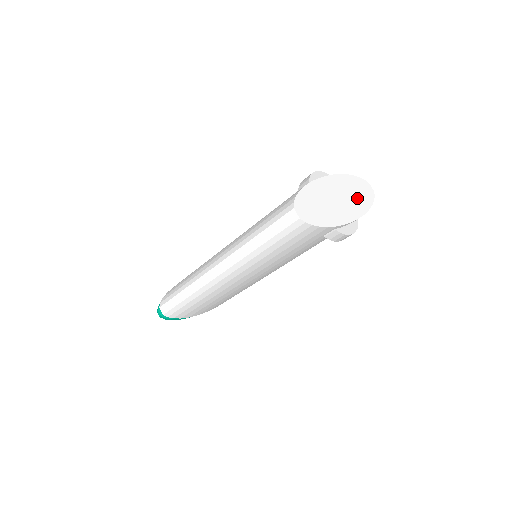
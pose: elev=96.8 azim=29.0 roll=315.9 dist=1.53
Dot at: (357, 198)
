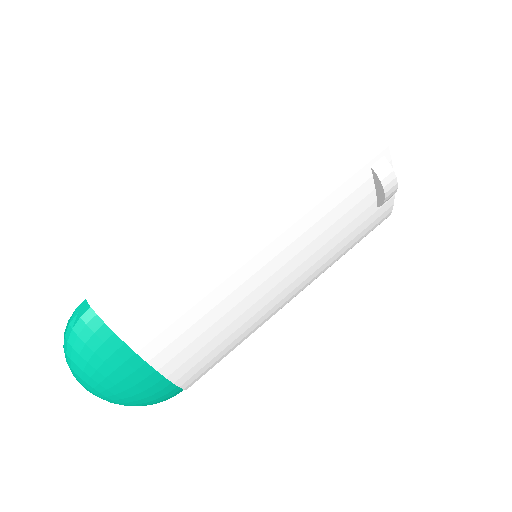
Dot at: occluded
